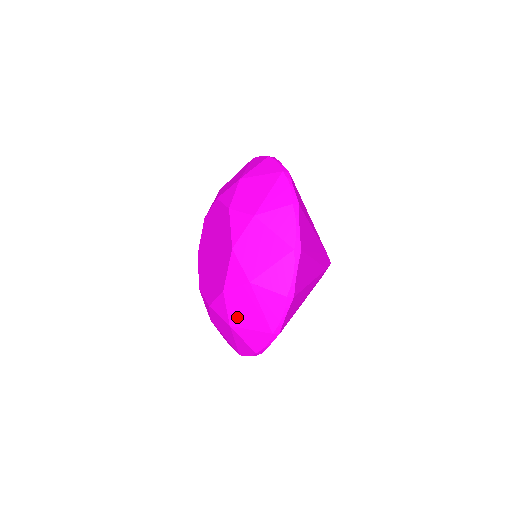
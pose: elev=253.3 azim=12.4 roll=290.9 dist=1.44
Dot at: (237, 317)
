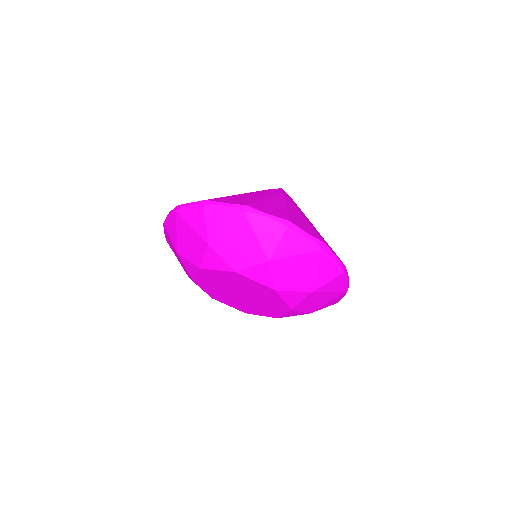
Dot at: (313, 308)
